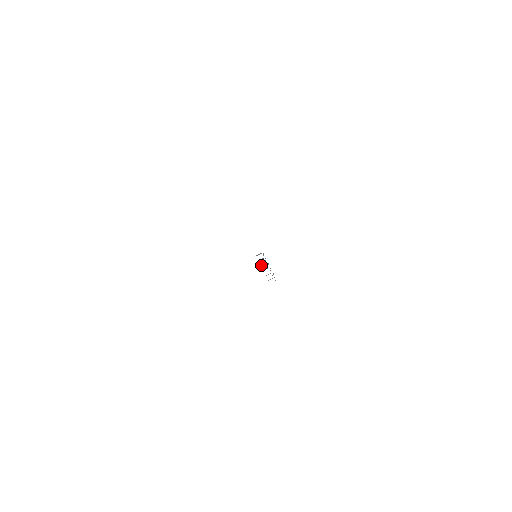
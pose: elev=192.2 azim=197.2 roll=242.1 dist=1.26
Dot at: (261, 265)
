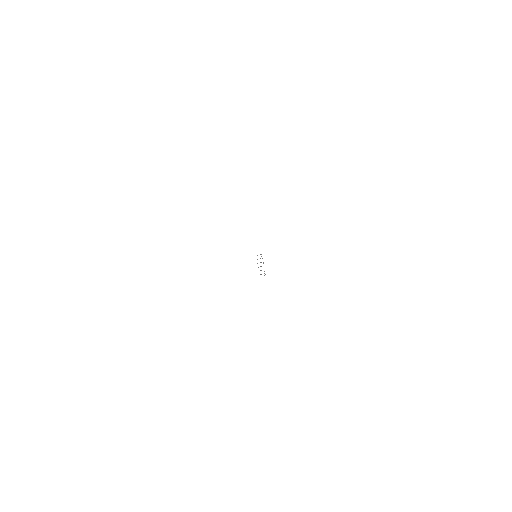
Dot at: occluded
